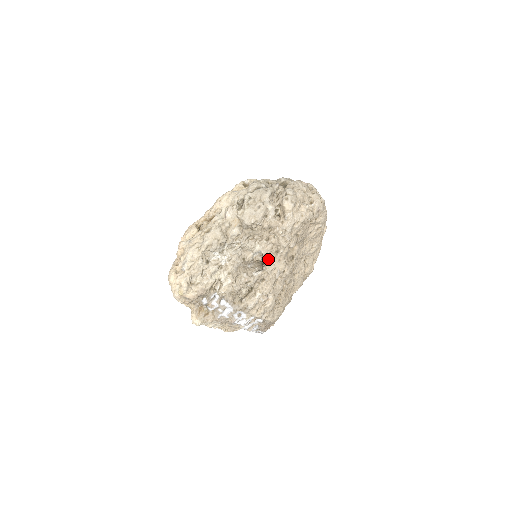
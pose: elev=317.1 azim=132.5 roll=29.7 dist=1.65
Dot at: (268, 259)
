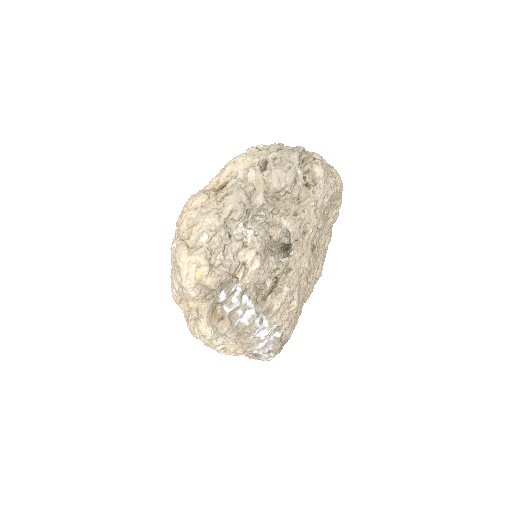
Dot at: (295, 242)
